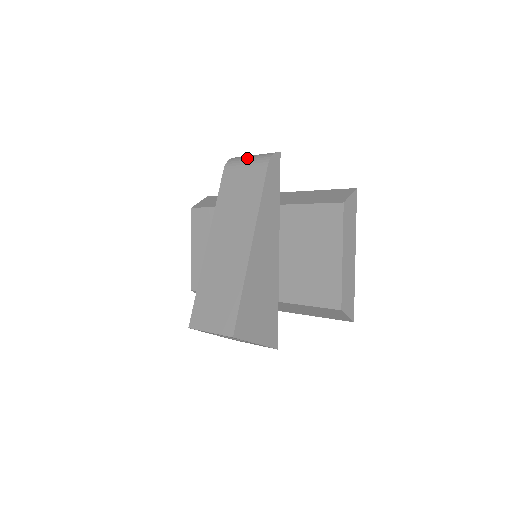
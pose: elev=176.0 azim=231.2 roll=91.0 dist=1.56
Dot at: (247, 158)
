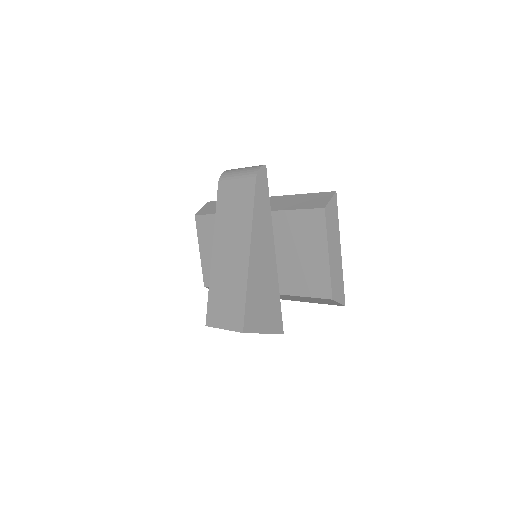
Dot at: (237, 172)
